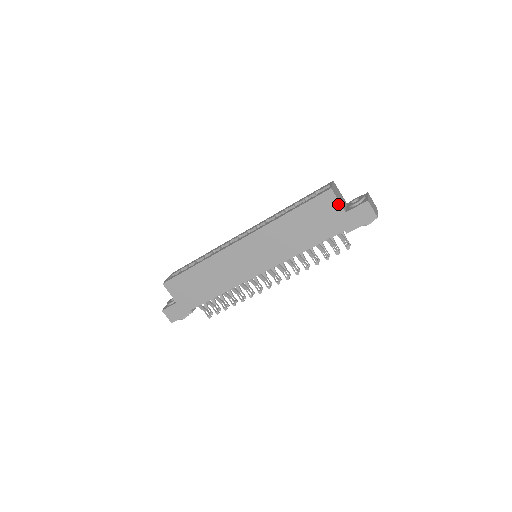
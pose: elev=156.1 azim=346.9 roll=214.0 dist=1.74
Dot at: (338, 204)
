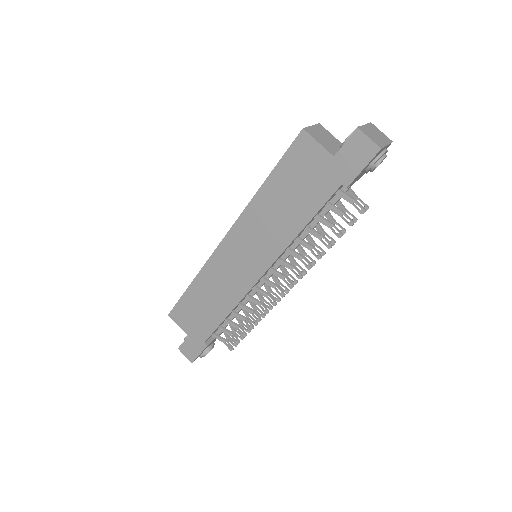
Dot at: (320, 148)
